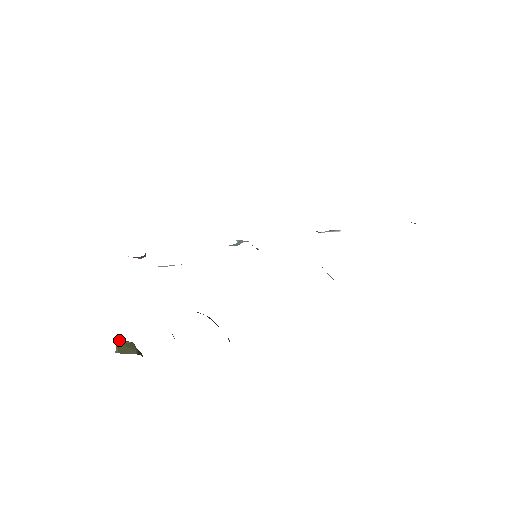
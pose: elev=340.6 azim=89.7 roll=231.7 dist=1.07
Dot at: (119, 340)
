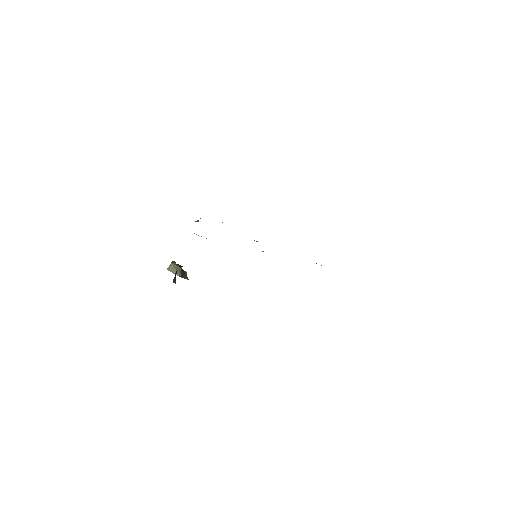
Dot at: (173, 263)
